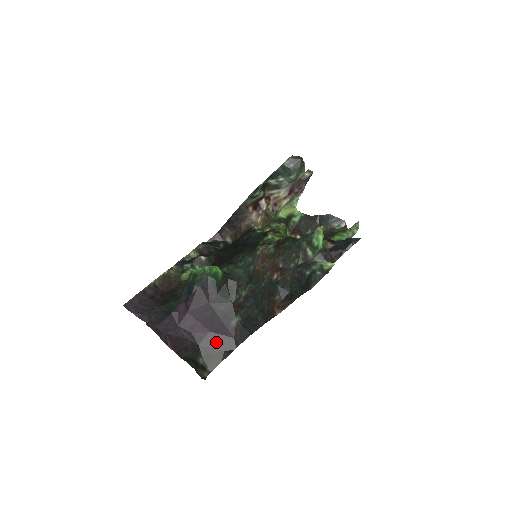
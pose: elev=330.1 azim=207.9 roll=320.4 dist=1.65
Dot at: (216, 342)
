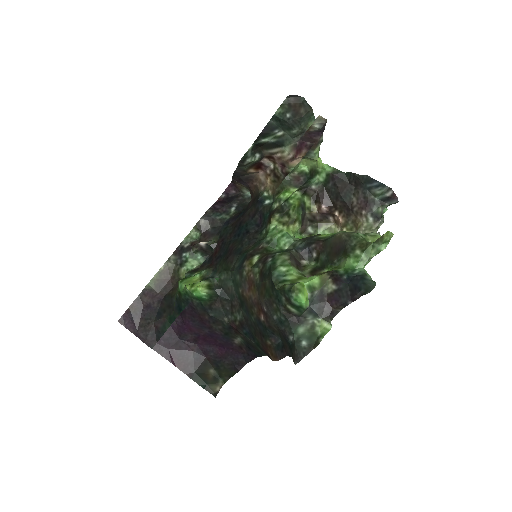
Dot at: (224, 356)
